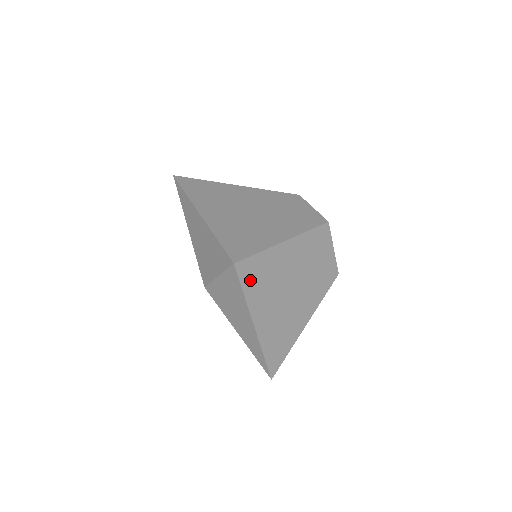
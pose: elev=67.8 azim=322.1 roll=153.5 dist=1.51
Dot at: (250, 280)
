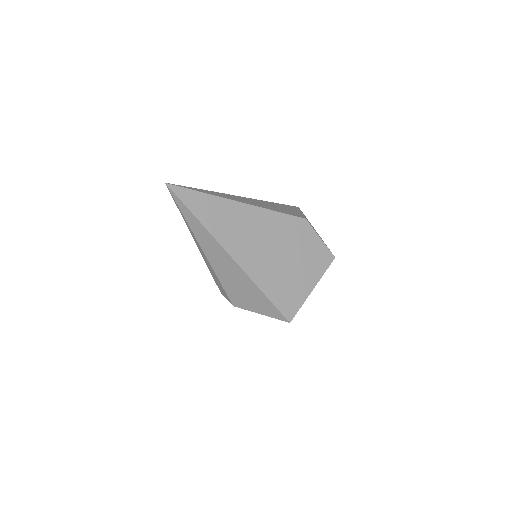
Dot at: occluded
